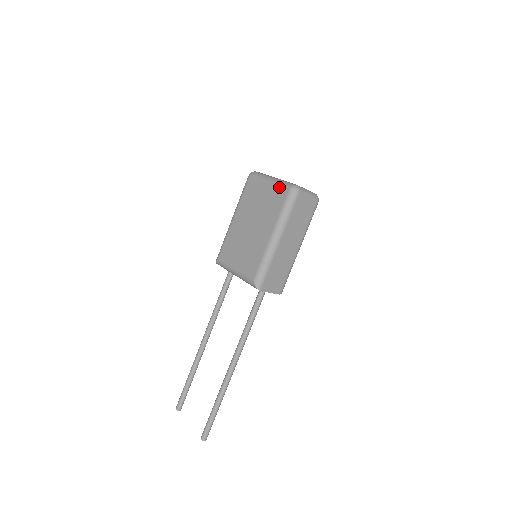
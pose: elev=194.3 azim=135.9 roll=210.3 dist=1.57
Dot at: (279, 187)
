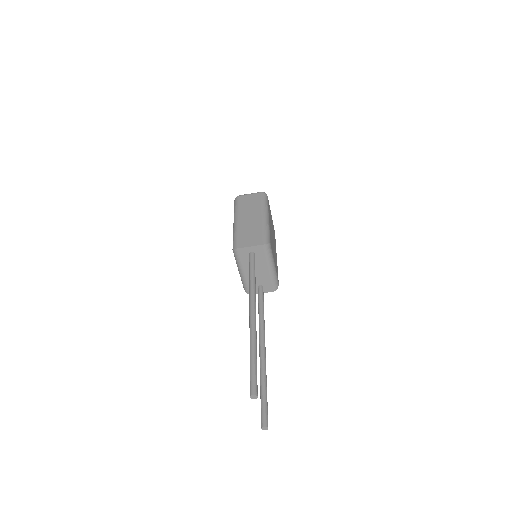
Dot at: occluded
